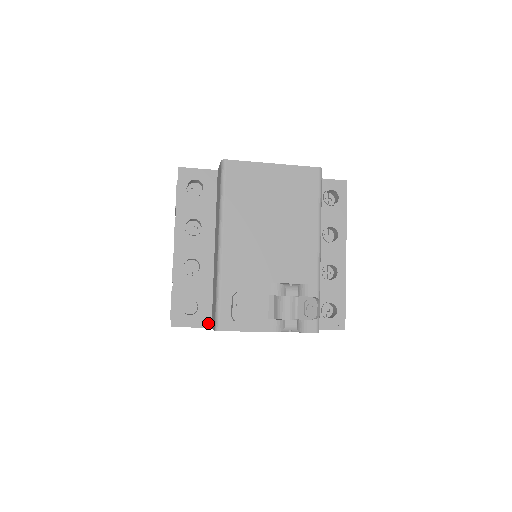
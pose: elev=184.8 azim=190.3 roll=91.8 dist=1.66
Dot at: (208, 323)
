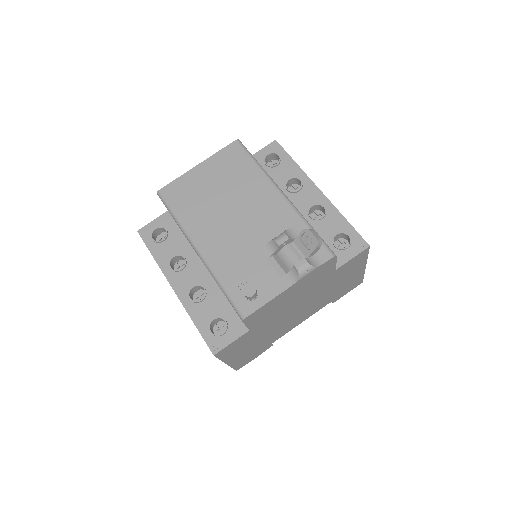
Dot at: (243, 329)
